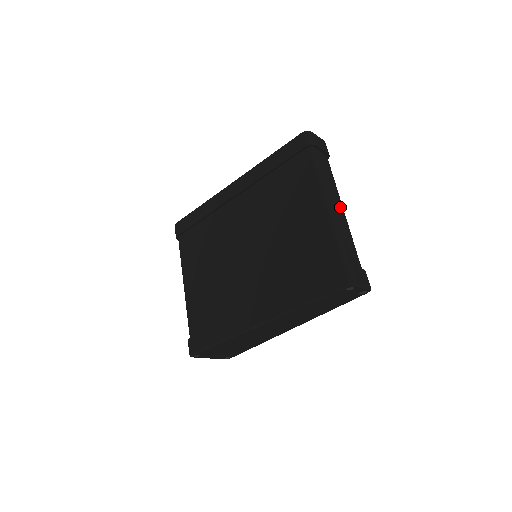
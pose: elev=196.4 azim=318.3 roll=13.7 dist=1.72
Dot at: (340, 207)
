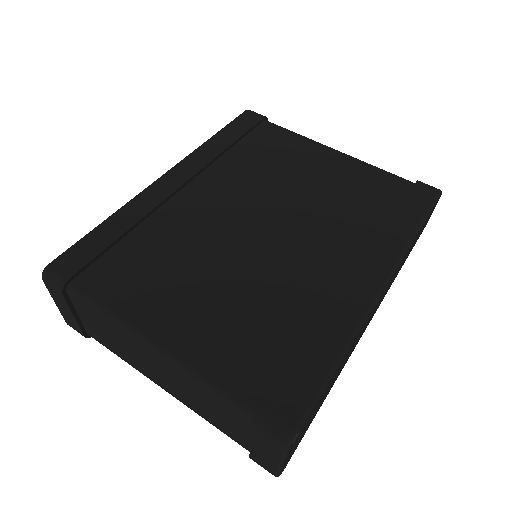
Dot at: occluded
